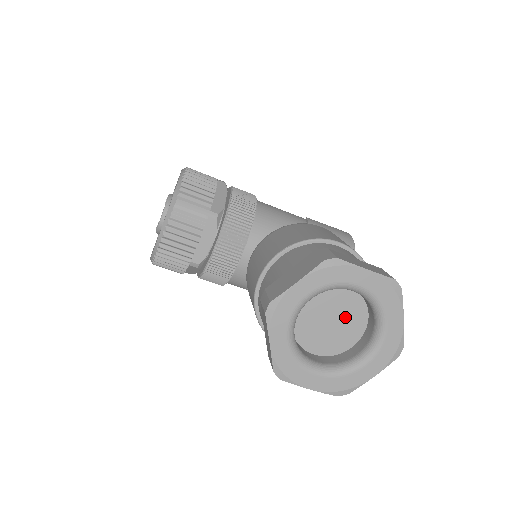
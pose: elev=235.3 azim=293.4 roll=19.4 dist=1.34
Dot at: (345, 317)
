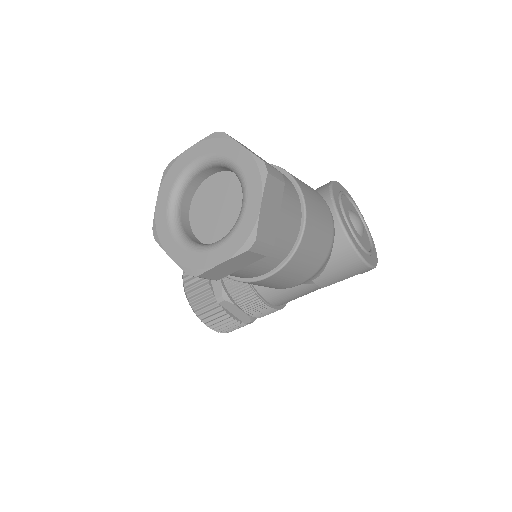
Dot at: (227, 196)
